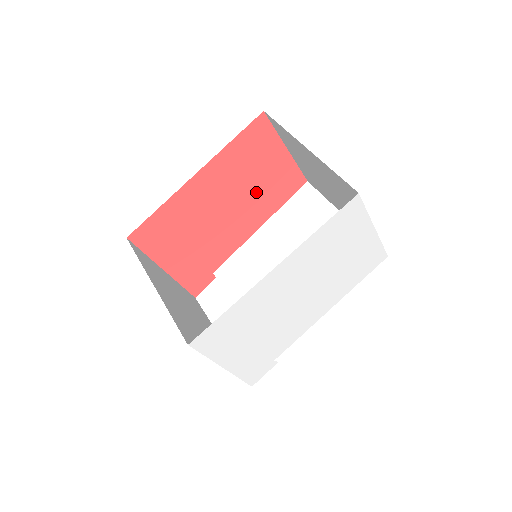
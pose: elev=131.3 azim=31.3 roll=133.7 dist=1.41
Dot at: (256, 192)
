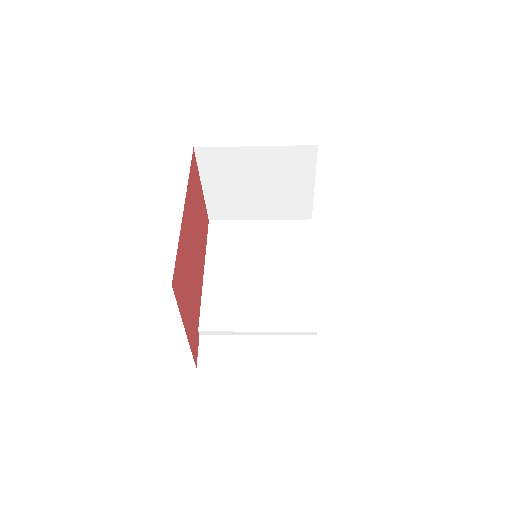
Dot at: (199, 230)
